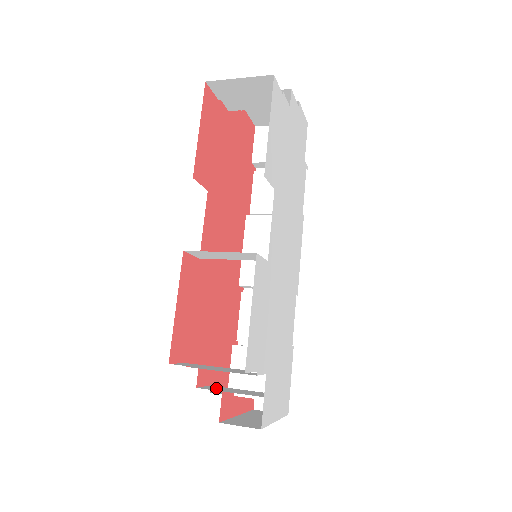
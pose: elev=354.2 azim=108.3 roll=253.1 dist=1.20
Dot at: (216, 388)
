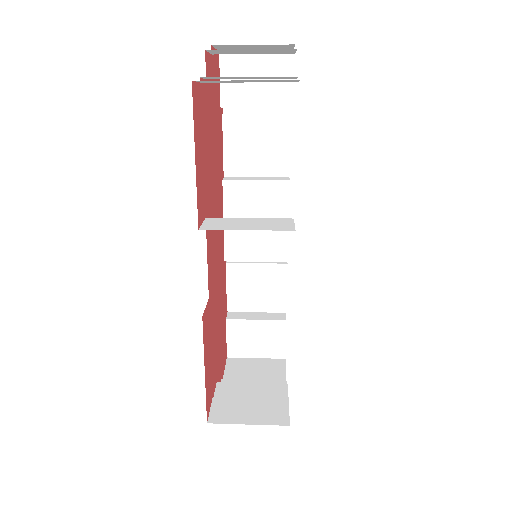
Dot at: occluded
